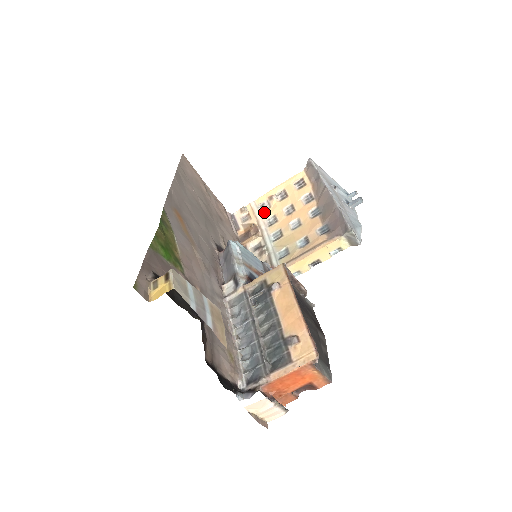
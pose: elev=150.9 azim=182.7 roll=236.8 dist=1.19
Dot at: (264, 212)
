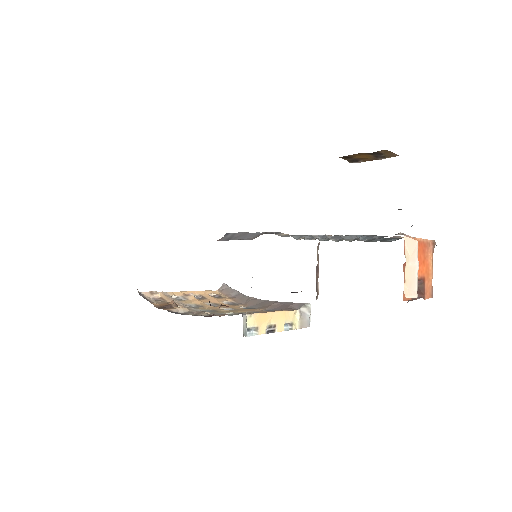
Dot at: (182, 300)
